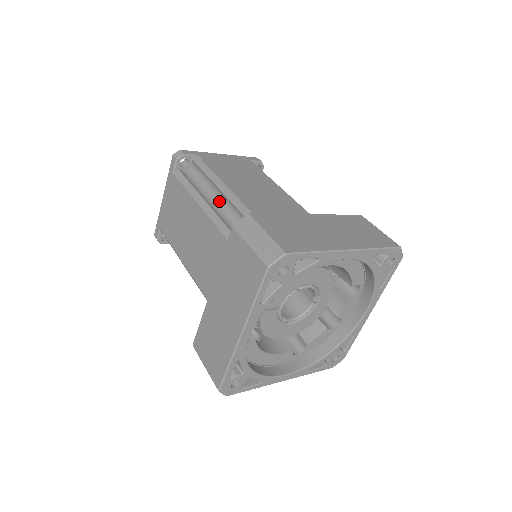
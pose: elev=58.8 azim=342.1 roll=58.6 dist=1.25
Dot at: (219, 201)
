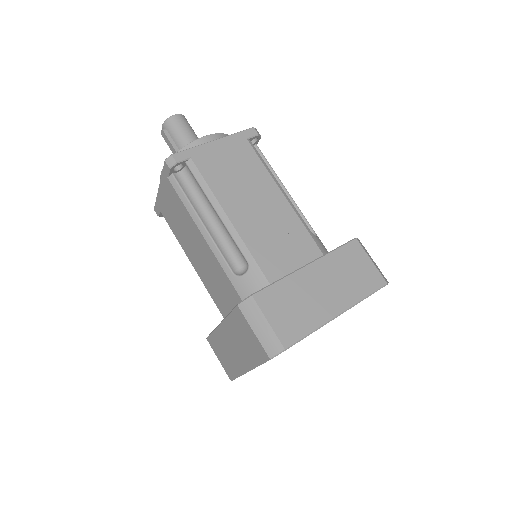
Dot at: (219, 226)
